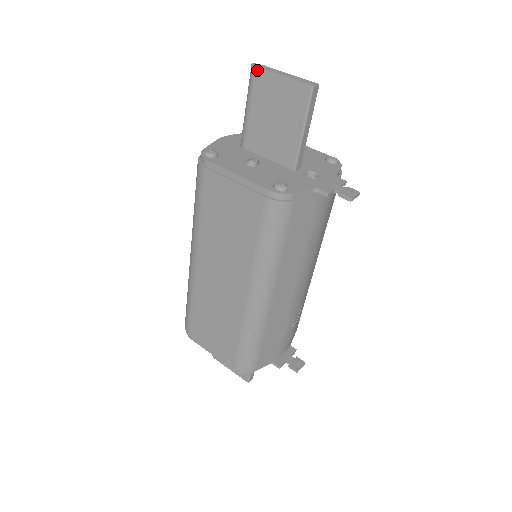
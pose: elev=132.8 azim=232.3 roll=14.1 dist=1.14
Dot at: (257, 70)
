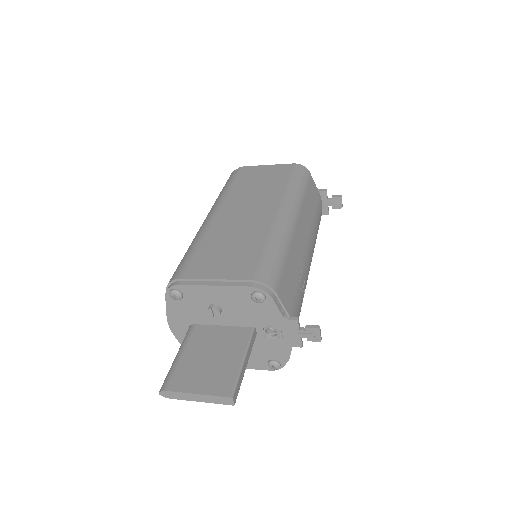
Dot at: occluded
